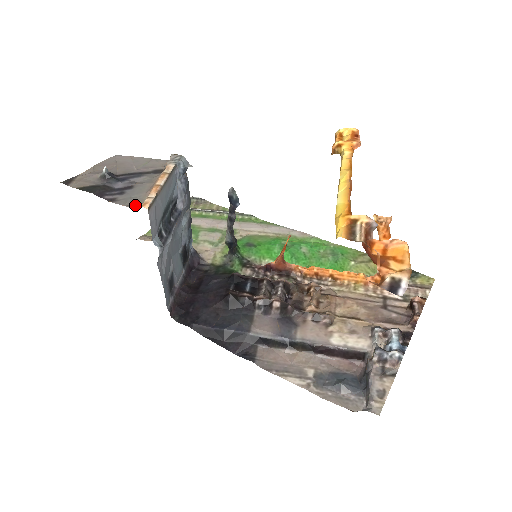
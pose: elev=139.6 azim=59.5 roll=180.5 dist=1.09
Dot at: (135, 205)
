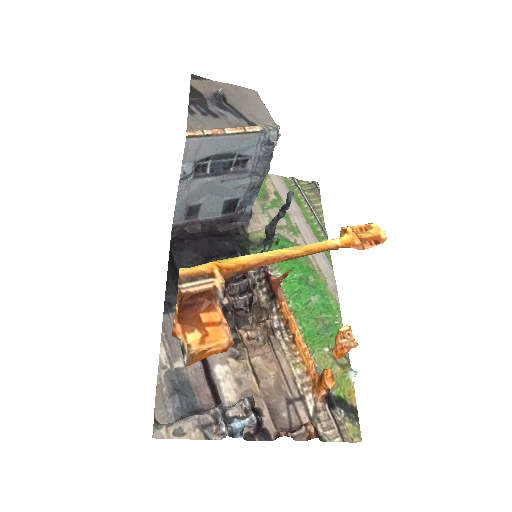
Dot at: (194, 128)
